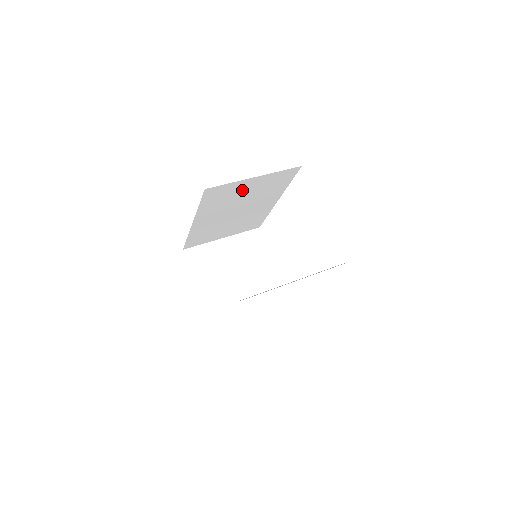
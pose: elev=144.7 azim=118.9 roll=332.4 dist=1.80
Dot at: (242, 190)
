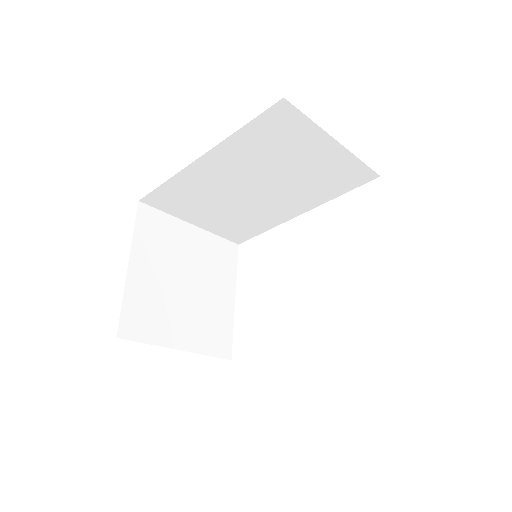
Dot at: (302, 152)
